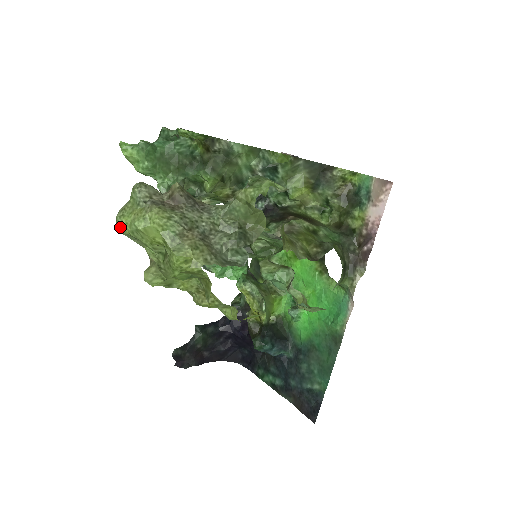
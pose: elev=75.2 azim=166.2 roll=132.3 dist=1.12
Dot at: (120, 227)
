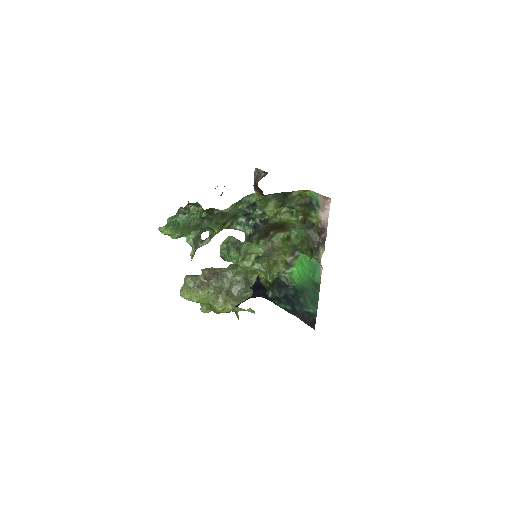
Dot at: (184, 298)
